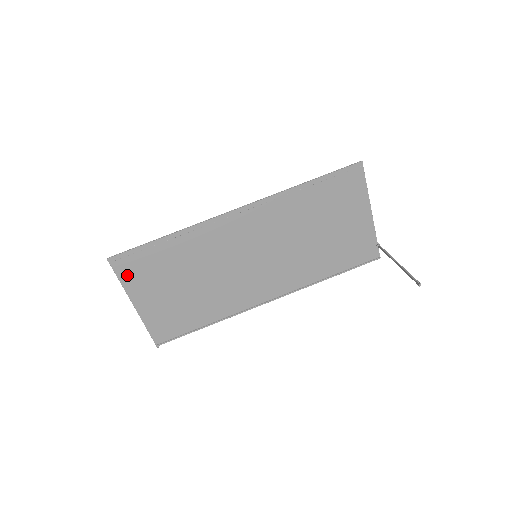
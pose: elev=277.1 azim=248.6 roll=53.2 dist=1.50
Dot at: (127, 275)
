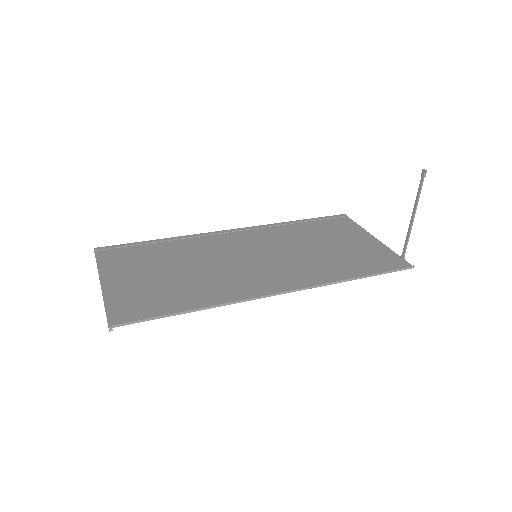
Dot at: (108, 260)
